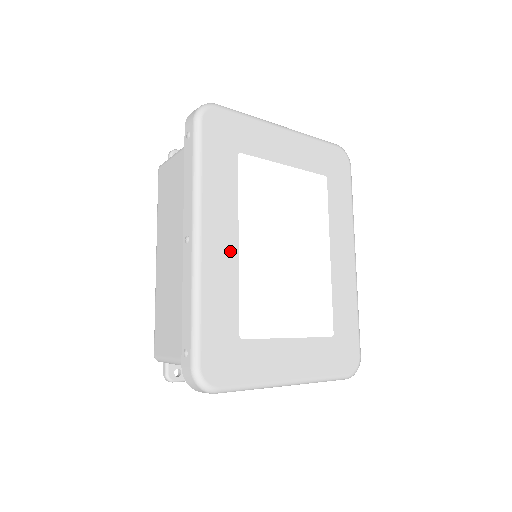
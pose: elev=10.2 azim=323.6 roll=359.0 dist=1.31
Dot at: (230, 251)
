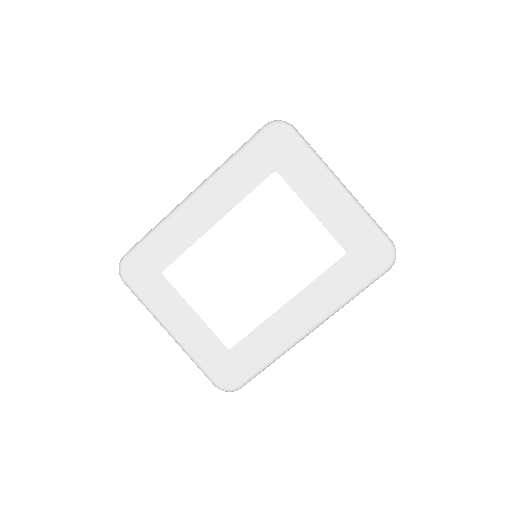
Dot at: (205, 222)
